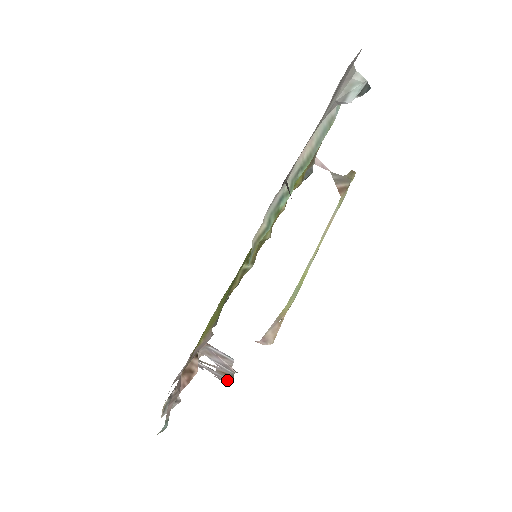
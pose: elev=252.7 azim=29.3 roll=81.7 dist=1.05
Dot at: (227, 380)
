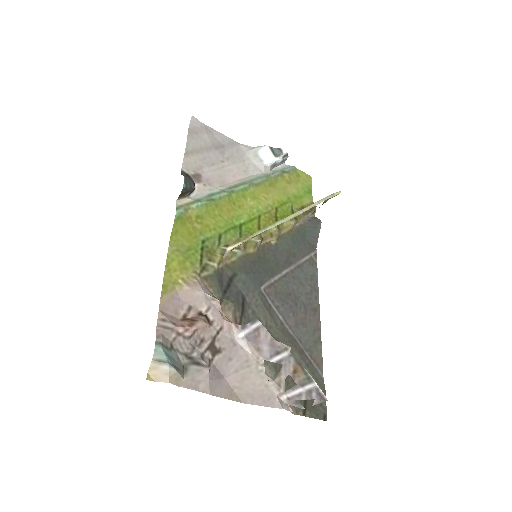
Dot at: (314, 388)
